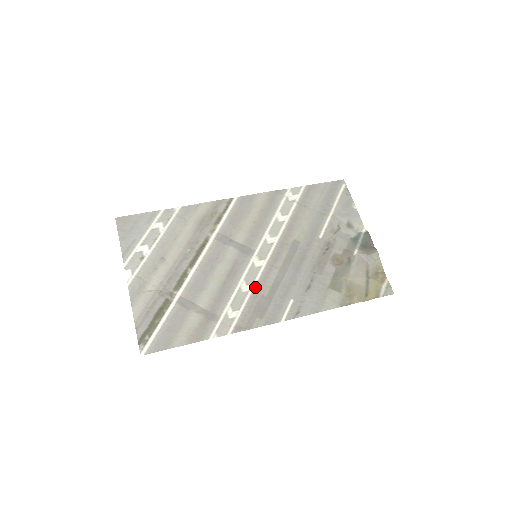
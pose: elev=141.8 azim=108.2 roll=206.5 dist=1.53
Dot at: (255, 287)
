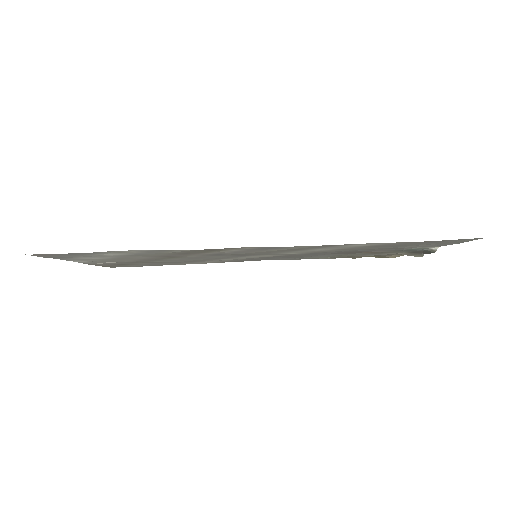
Dot at: occluded
